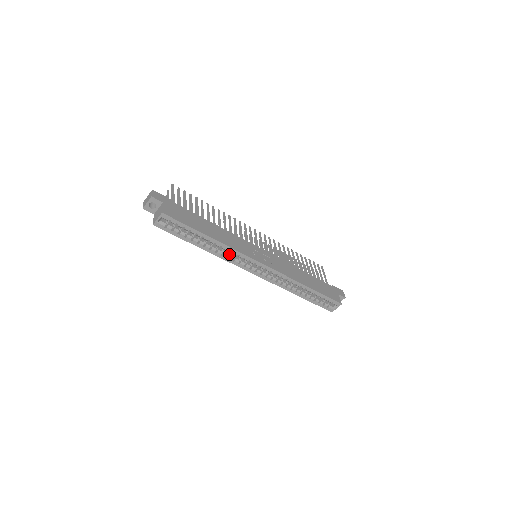
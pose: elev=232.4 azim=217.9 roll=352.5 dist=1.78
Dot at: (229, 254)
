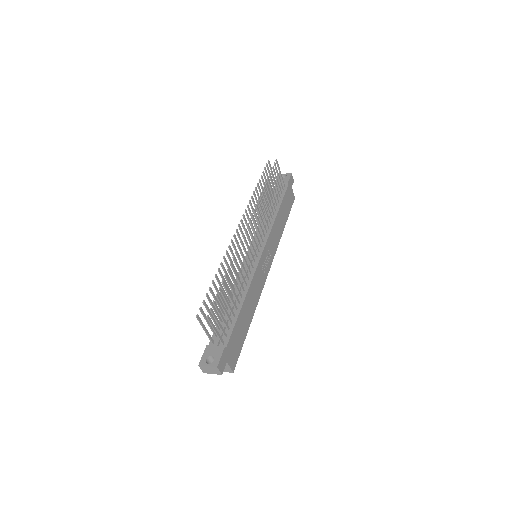
Dot at: occluded
